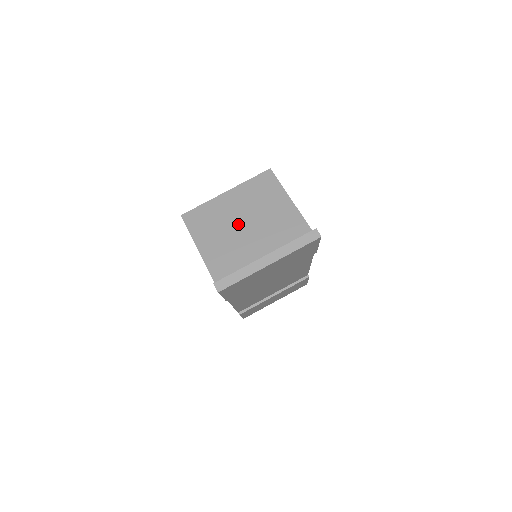
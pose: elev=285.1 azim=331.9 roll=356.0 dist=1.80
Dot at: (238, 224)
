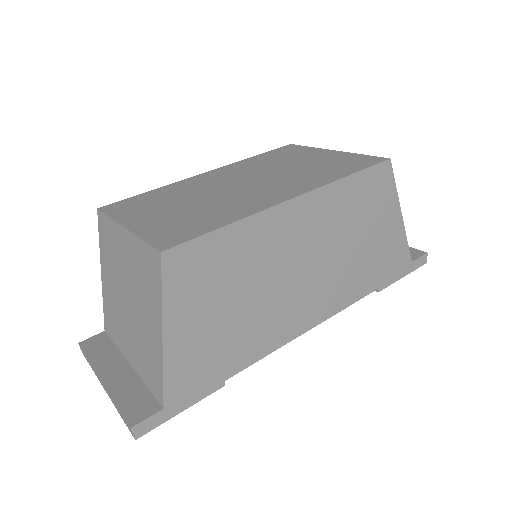
Dot at: (123, 290)
